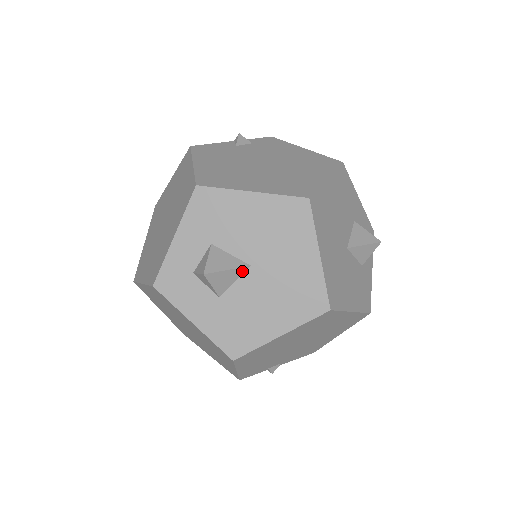
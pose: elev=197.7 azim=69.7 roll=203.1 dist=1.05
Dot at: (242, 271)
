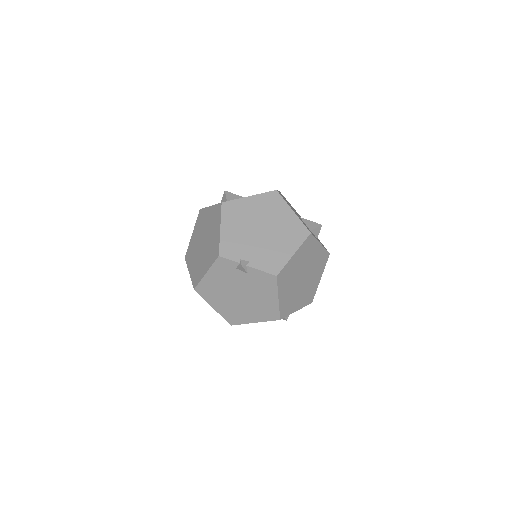
Dot at: occluded
